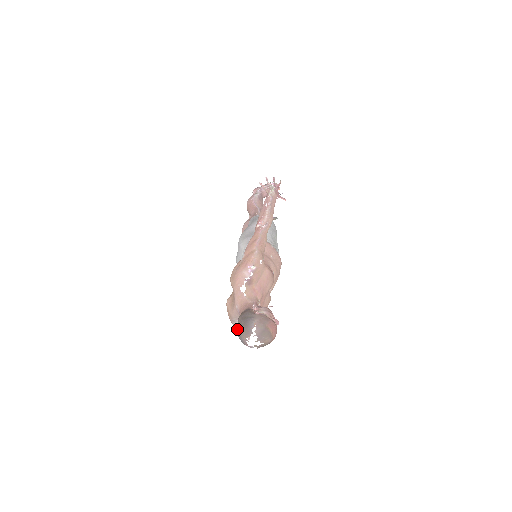
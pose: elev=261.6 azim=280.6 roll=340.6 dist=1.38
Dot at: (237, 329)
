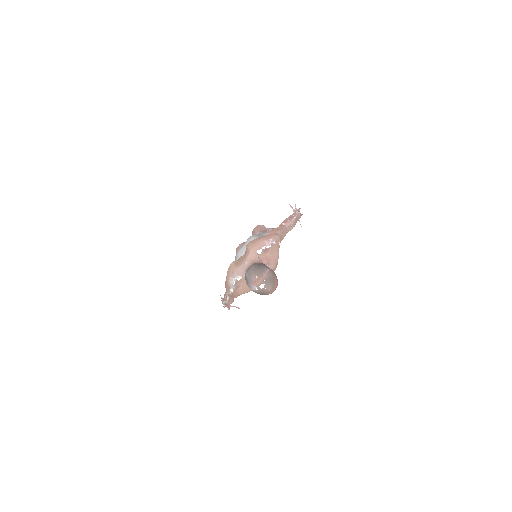
Dot at: (249, 270)
